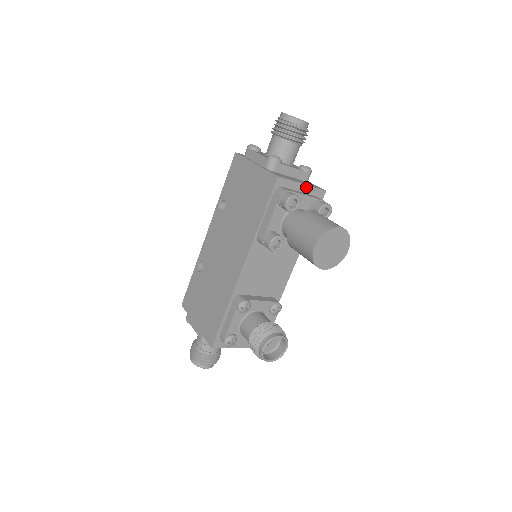
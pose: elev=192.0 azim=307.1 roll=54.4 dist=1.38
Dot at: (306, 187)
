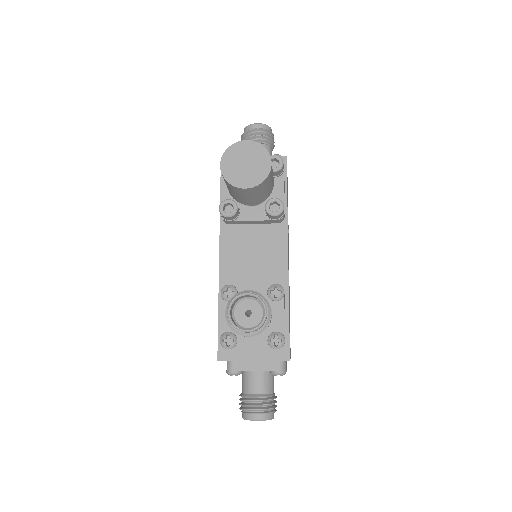
Dot at: occluded
